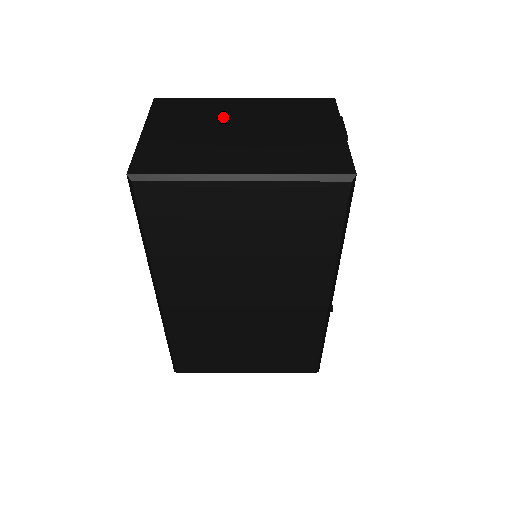
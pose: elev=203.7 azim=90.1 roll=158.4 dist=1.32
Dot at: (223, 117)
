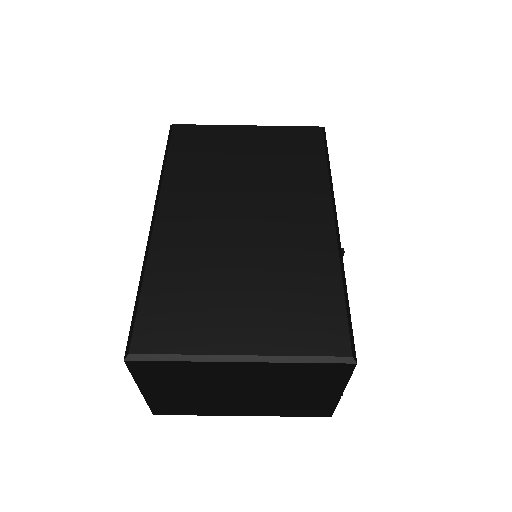
Dot at: occluded
